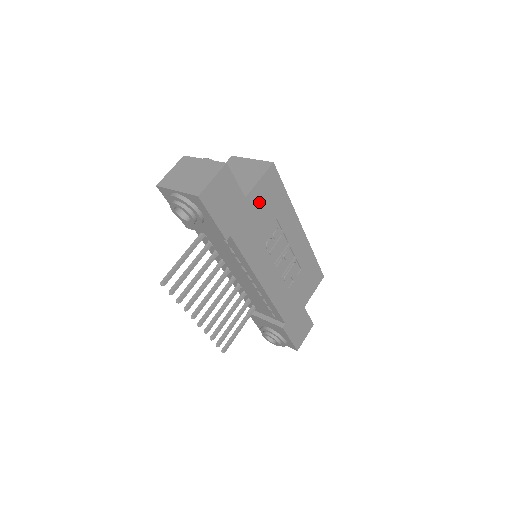
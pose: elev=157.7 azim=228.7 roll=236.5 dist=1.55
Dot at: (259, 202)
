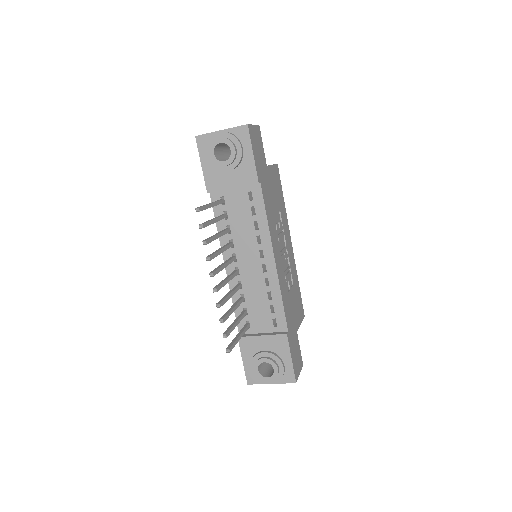
Dot at: (272, 182)
